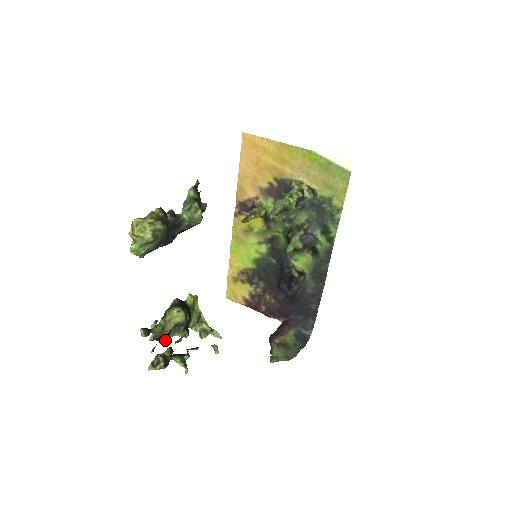
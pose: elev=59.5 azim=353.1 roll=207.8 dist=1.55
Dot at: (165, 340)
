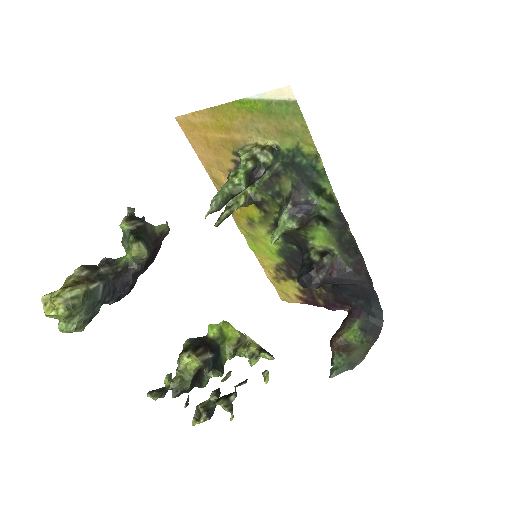
Dot at: (200, 386)
